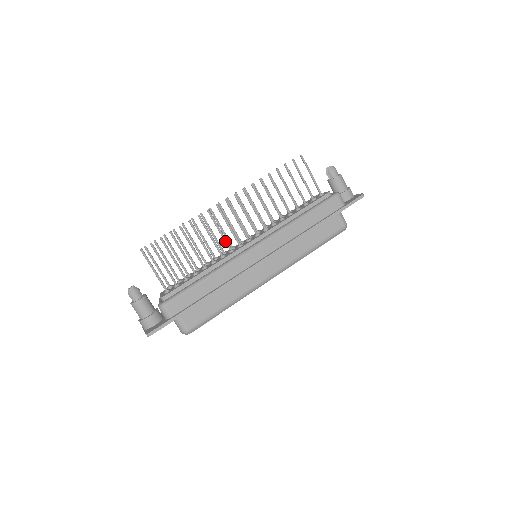
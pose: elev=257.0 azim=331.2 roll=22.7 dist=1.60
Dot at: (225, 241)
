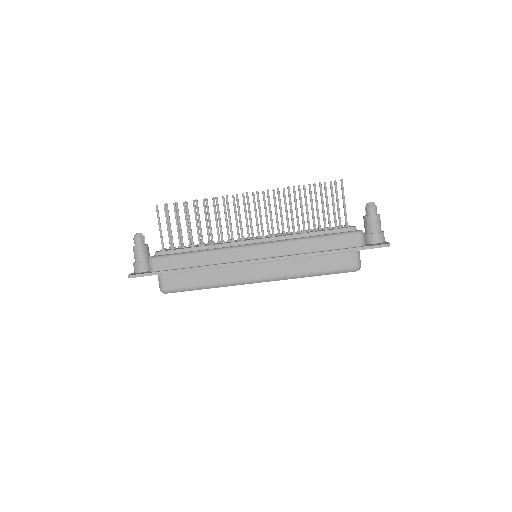
Dot at: (230, 230)
